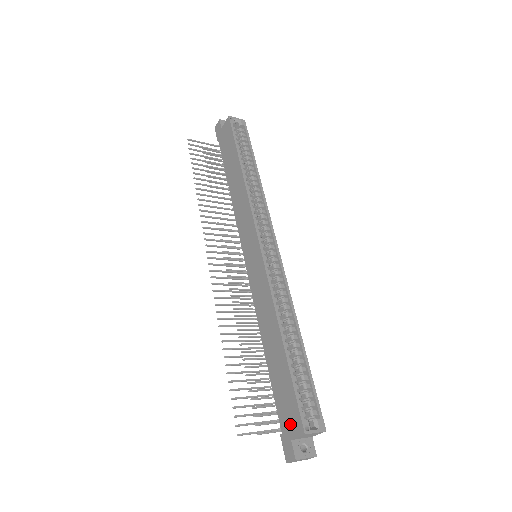
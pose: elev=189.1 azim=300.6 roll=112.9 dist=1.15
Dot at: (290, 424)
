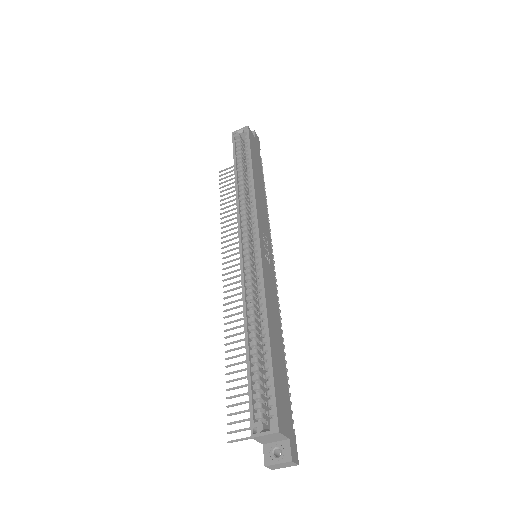
Dot at: occluded
